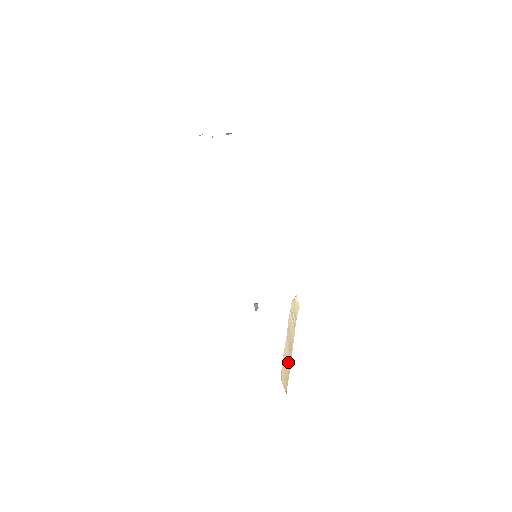
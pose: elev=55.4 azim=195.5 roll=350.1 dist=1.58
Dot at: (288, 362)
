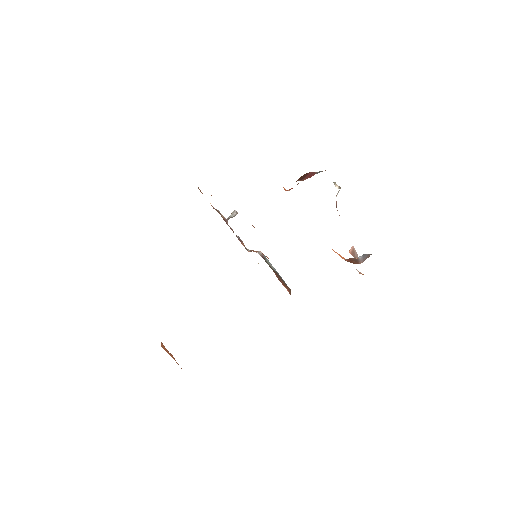
Dot at: occluded
